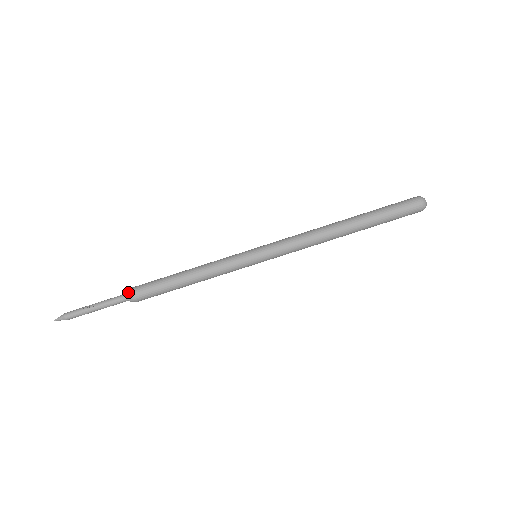
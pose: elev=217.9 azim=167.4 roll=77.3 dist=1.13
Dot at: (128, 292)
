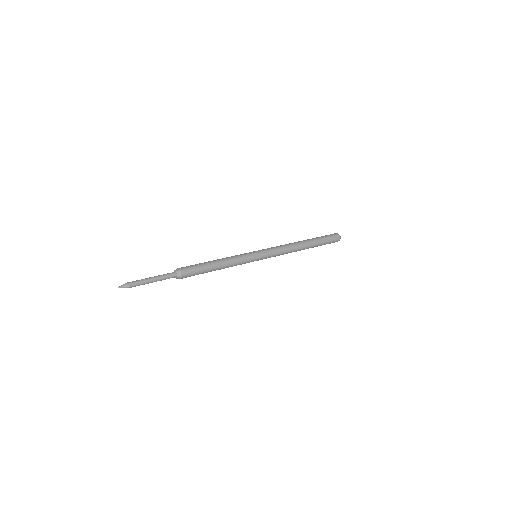
Dot at: (179, 276)
